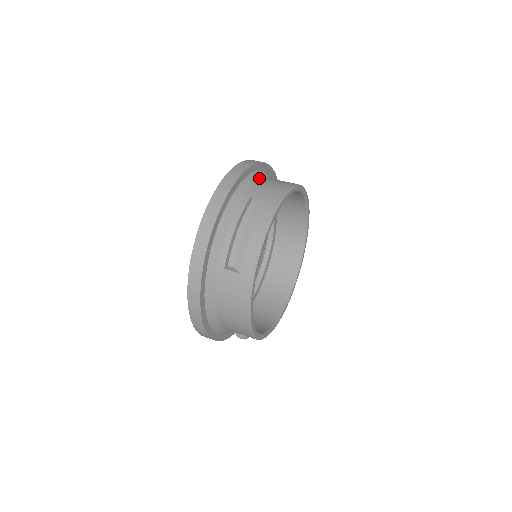
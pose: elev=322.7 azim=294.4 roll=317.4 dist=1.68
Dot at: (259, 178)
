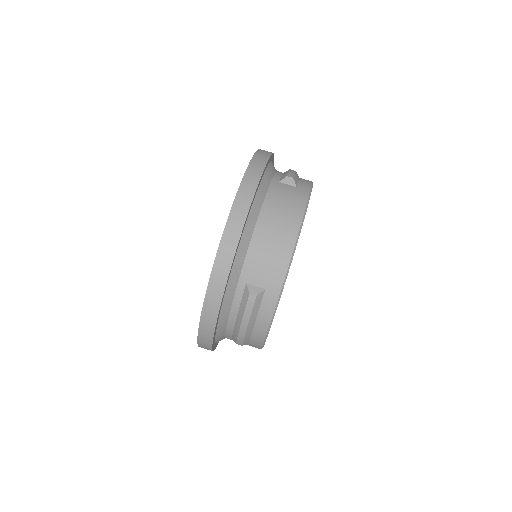
Dot at: (250, 236)
